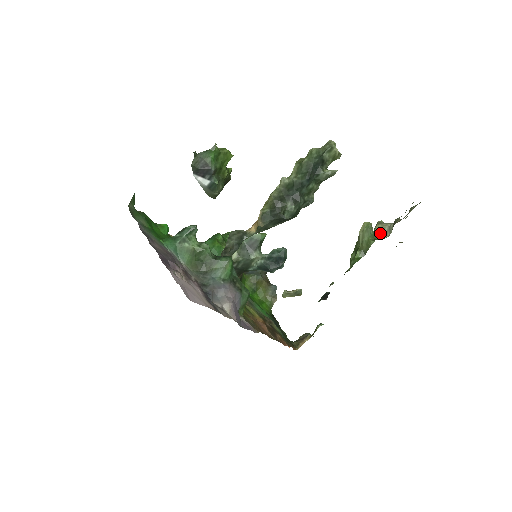
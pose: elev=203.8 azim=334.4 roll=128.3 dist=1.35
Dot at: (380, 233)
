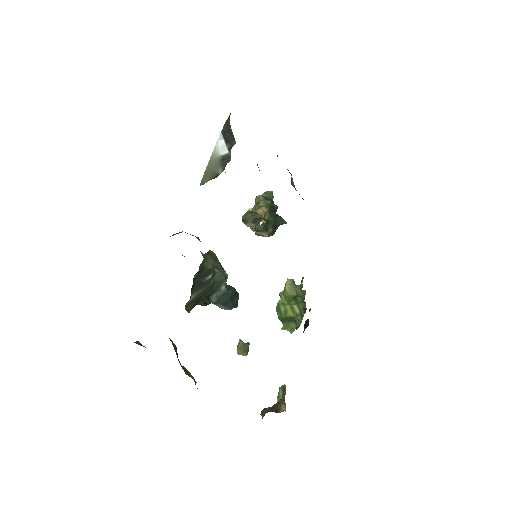
Dot at: occluded
